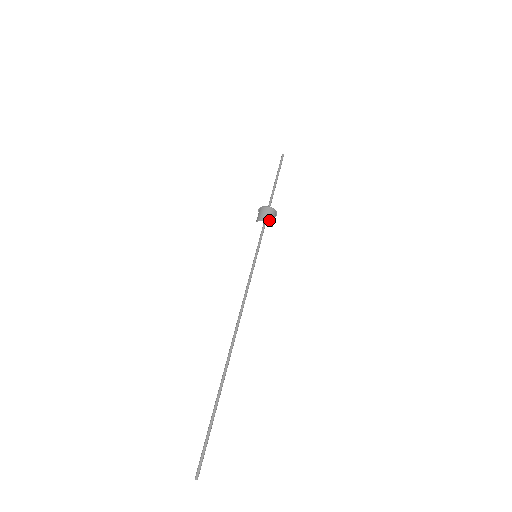
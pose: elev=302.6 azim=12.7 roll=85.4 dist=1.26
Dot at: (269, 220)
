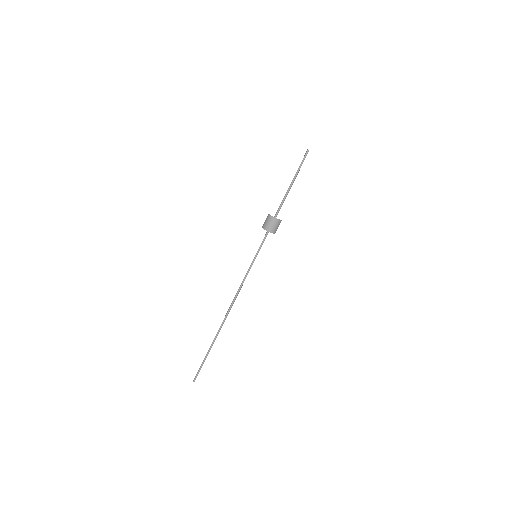
Dot at: (272, 230)
